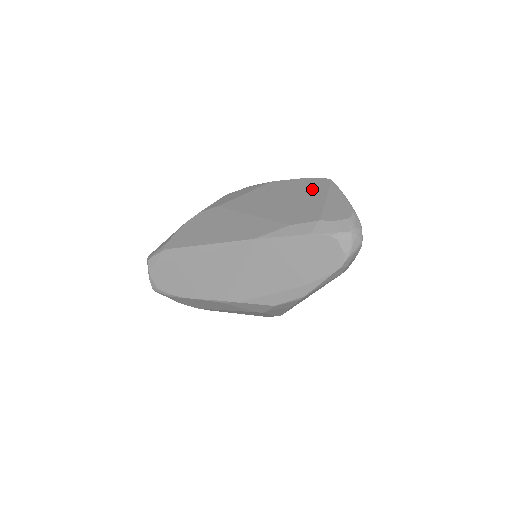
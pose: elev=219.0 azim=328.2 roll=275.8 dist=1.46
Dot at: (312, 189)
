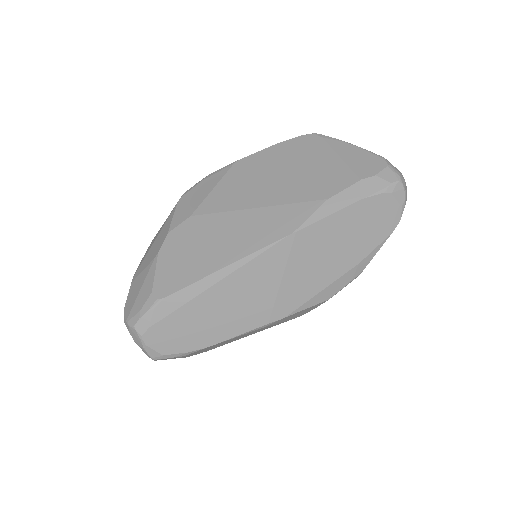
Dot at: (306, 151)
